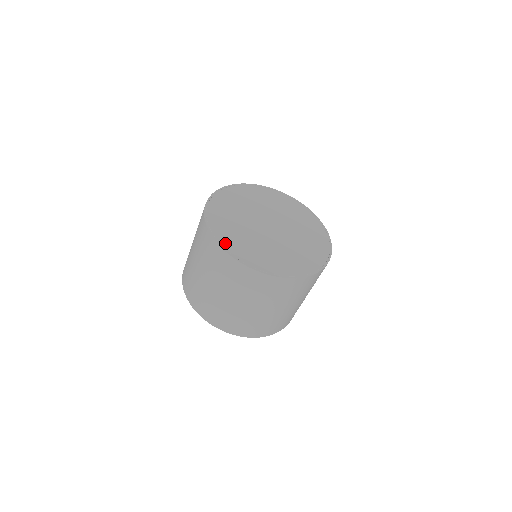
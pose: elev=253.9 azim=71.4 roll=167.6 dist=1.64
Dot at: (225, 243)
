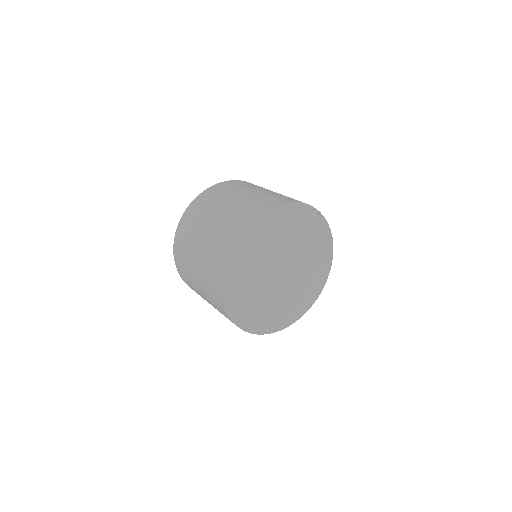
Dot at: (237, 315)
